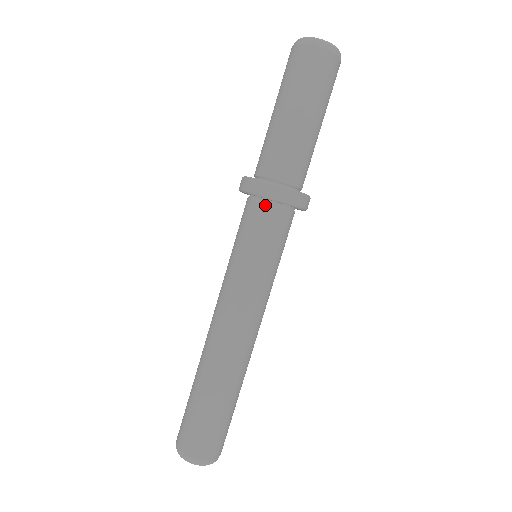
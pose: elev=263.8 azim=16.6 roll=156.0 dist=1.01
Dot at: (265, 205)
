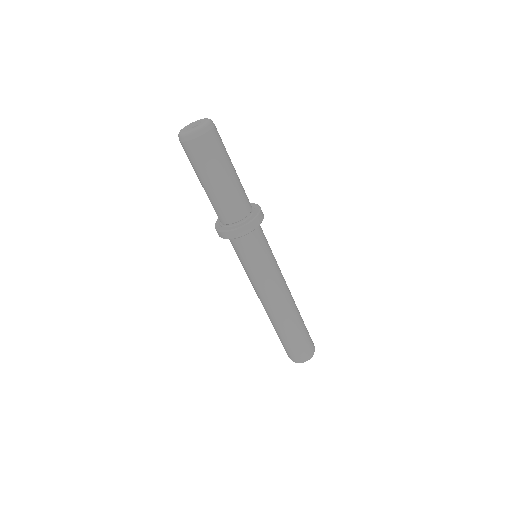
Dot at: (246, 235)
